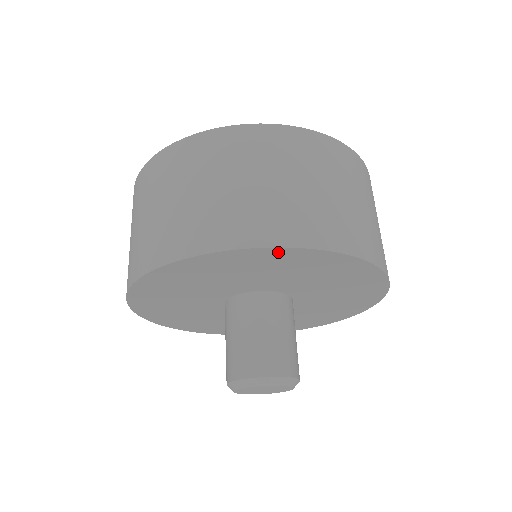
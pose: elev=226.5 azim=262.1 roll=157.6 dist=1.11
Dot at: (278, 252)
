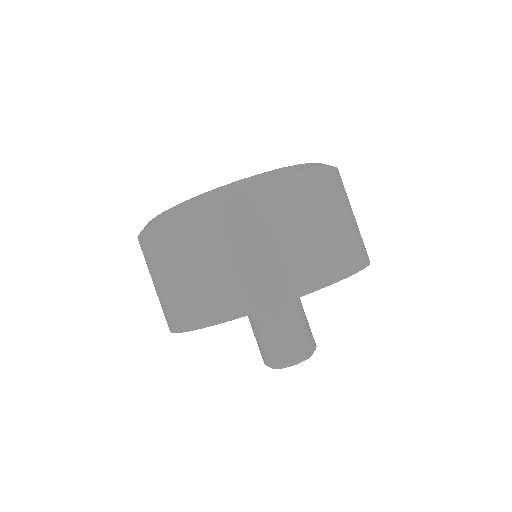
Dot at: occluded
